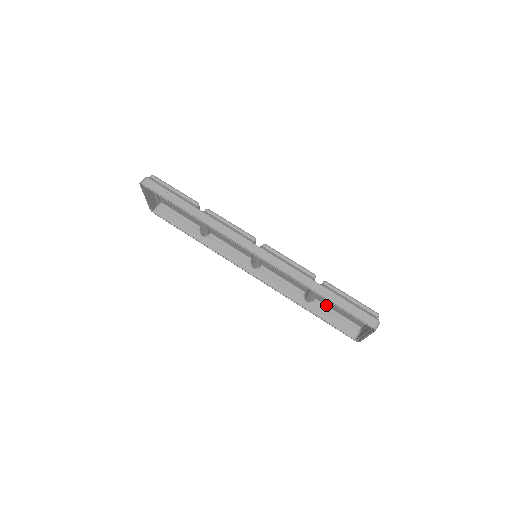
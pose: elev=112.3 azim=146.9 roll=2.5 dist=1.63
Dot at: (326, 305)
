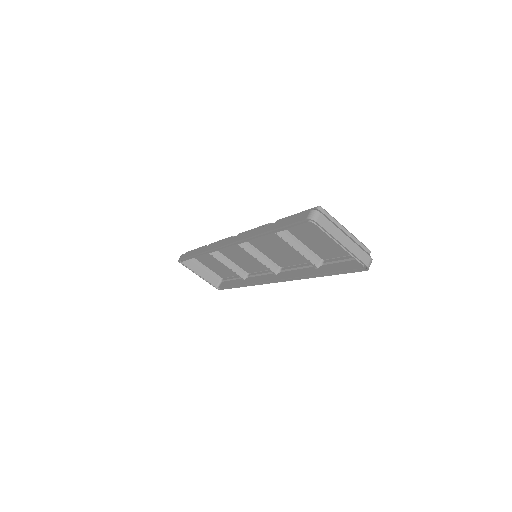
Dot at: (333, 258)
